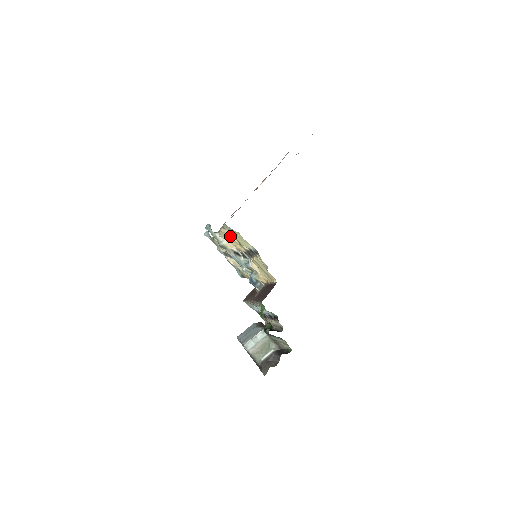
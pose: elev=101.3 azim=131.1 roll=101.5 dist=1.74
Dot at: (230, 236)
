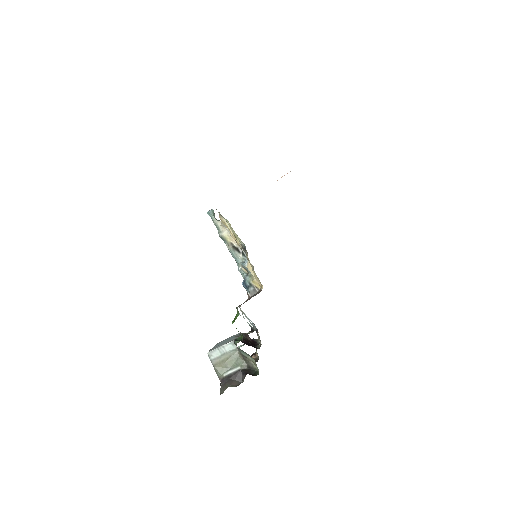
Dot at: (227, 226)
